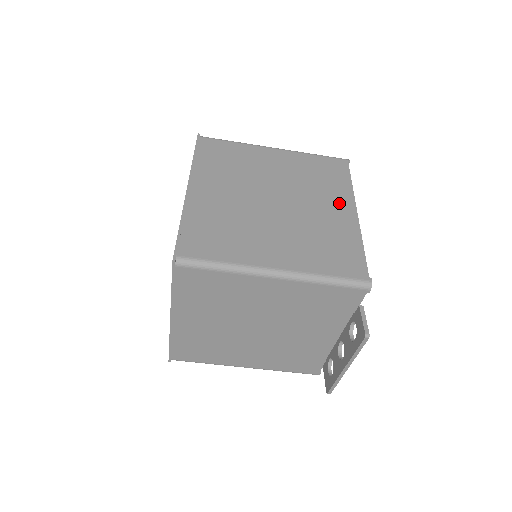
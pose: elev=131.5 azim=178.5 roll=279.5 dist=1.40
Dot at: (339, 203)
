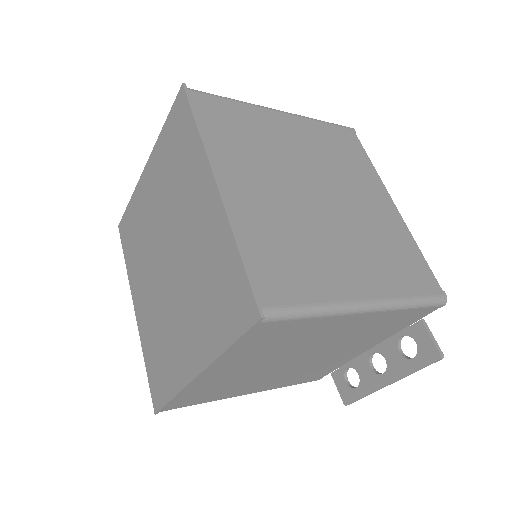
Dot at: (375, 192)
